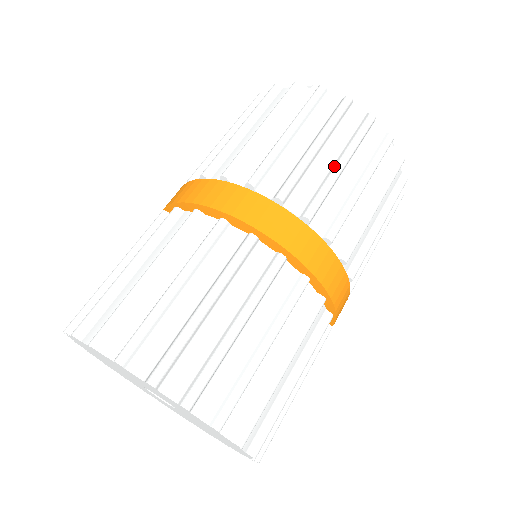
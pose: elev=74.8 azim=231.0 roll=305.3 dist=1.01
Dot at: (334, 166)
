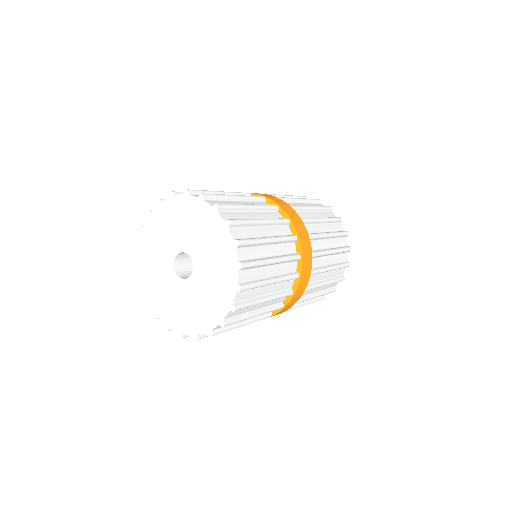
Dot at: occluded
